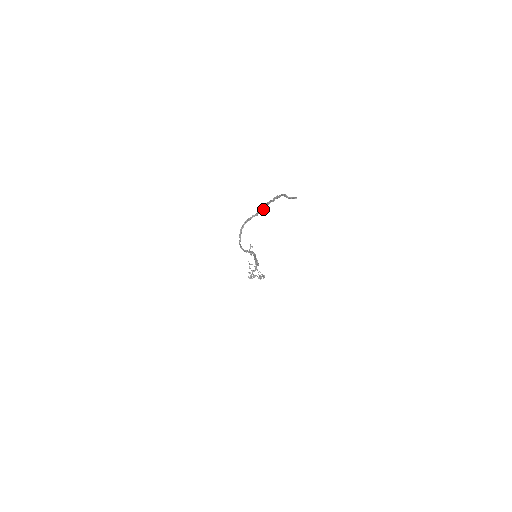
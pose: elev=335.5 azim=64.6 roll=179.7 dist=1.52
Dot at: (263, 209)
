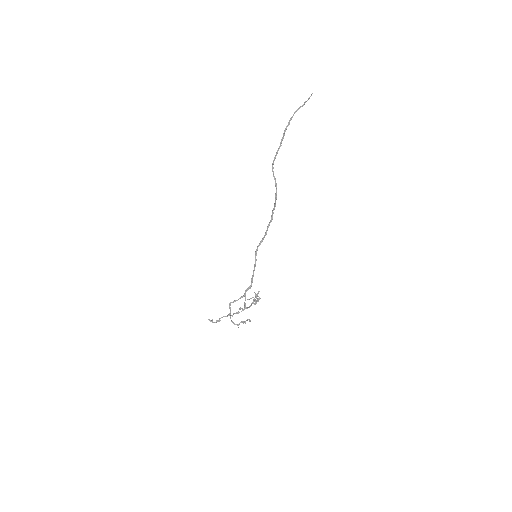
Dot at: (283, 138)
